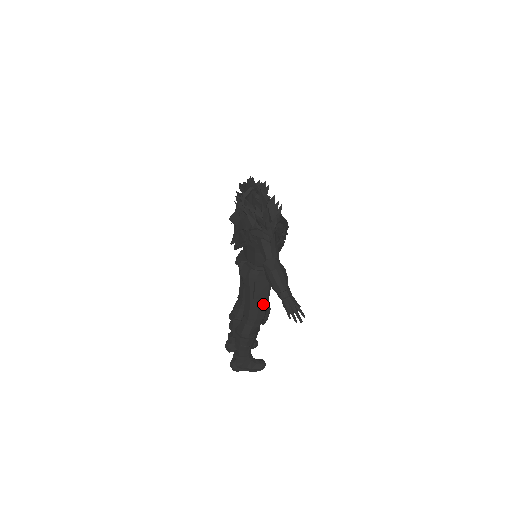
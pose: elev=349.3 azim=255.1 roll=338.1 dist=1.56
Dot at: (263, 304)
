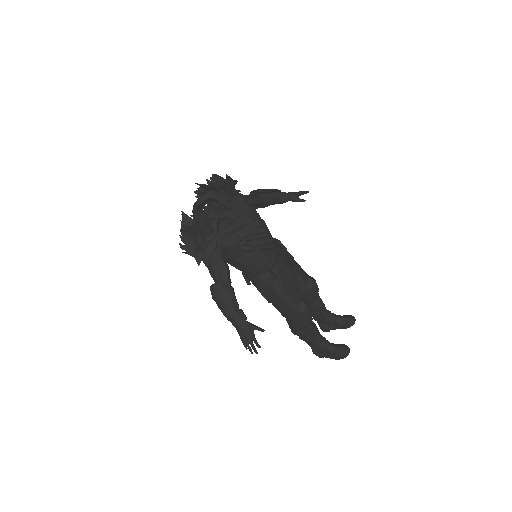
Dot at: (284, 305)
